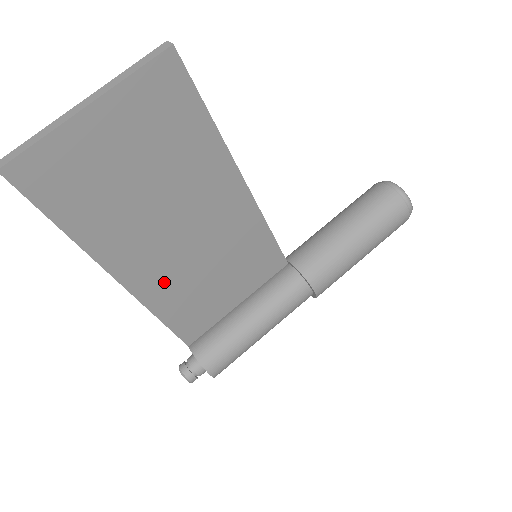
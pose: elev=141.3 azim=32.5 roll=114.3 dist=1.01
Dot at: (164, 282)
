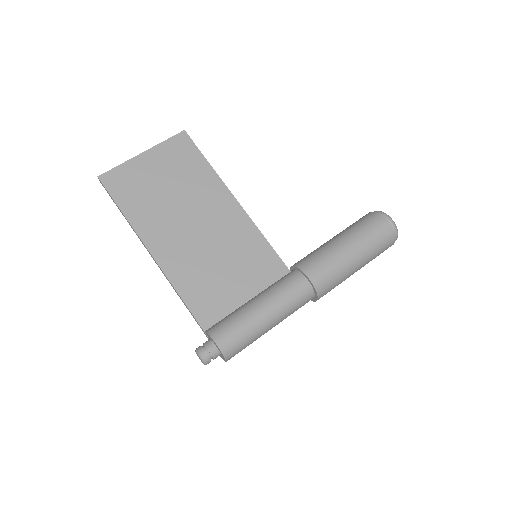
Dot at: (183, 263)
